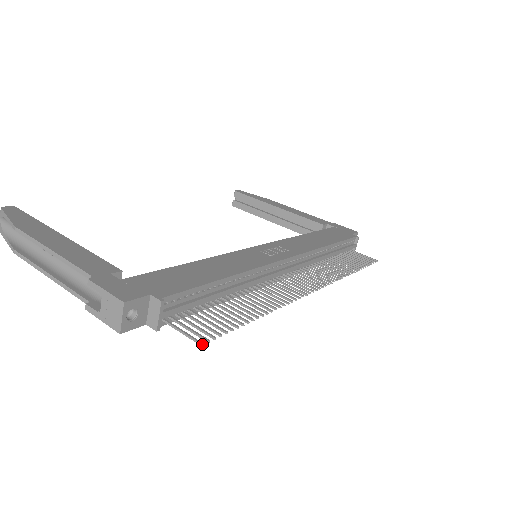
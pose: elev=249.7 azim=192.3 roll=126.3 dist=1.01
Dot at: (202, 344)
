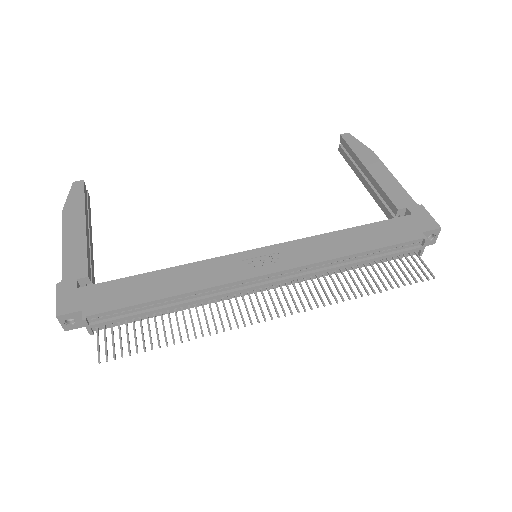
Dot at: occluded
